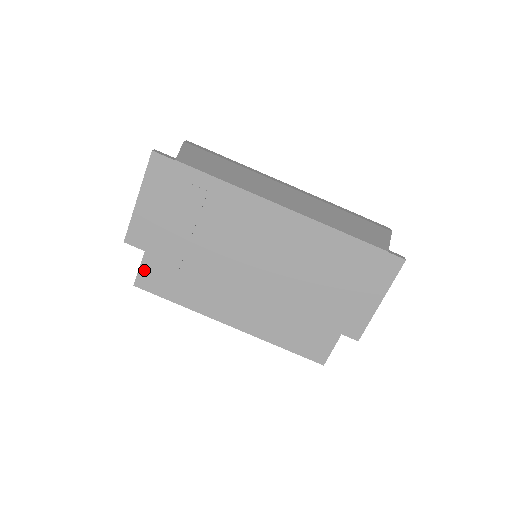
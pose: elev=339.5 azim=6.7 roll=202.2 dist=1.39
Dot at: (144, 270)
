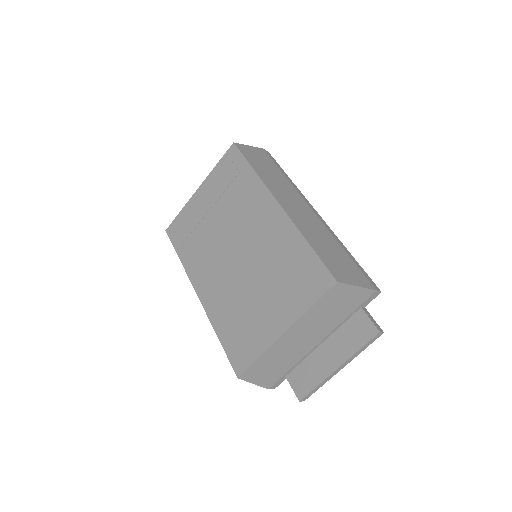
Dot at: (177, 221)
